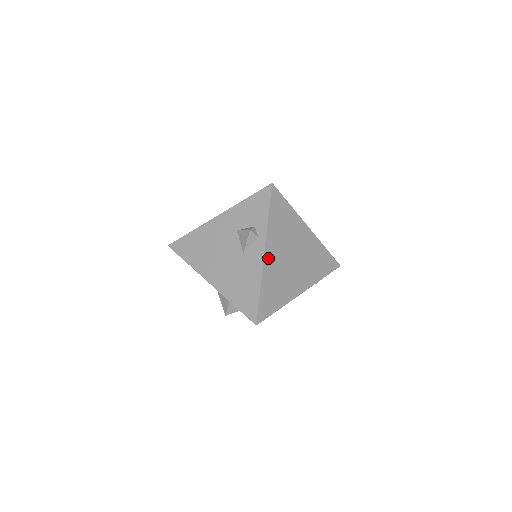
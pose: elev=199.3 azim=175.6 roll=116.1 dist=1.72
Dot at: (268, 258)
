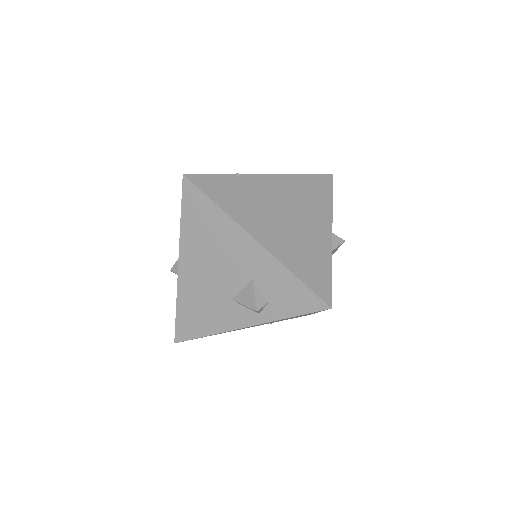
Dot at: occluded
